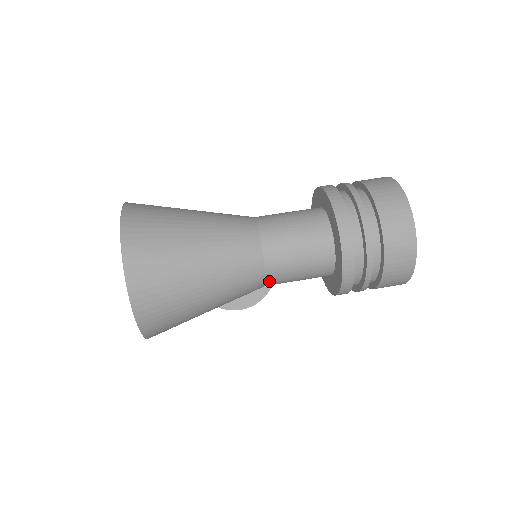
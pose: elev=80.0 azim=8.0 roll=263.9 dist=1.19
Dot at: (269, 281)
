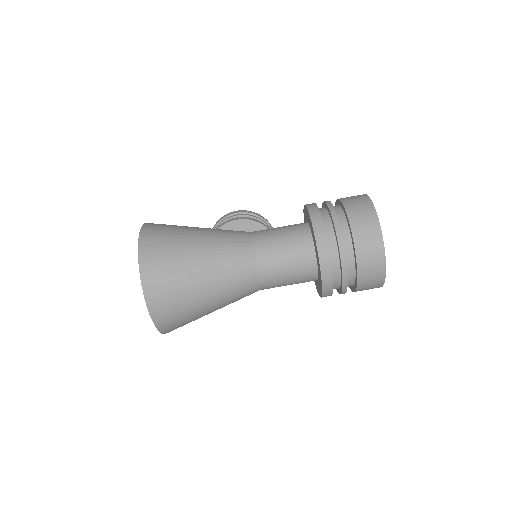
Dot at: (263, 288)
